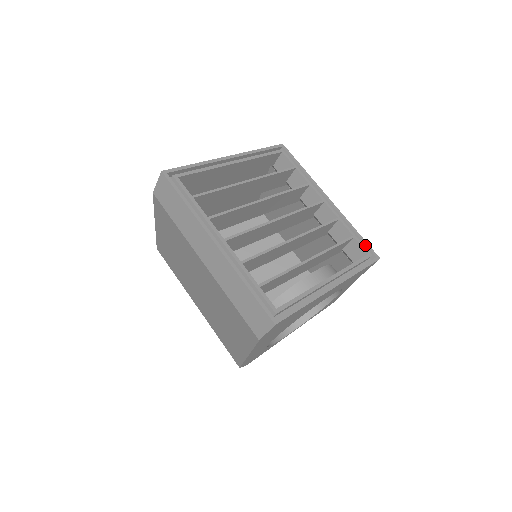
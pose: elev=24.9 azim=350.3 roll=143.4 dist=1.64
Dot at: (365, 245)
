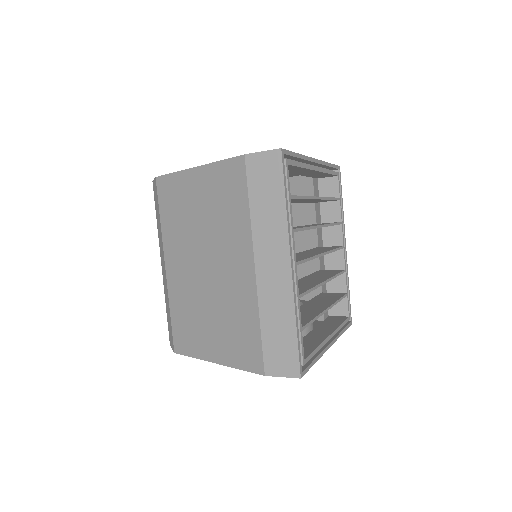
Dot at: (349, 306)
